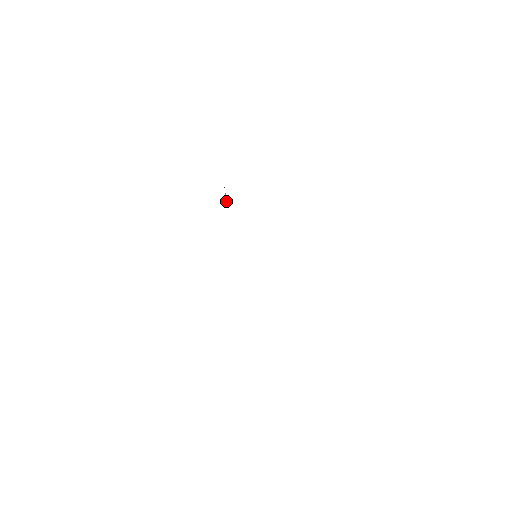
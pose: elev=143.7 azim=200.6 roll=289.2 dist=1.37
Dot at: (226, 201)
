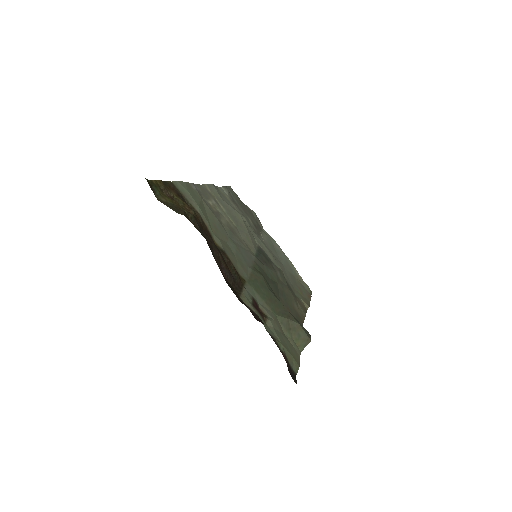
Dot at: (262, 239)
